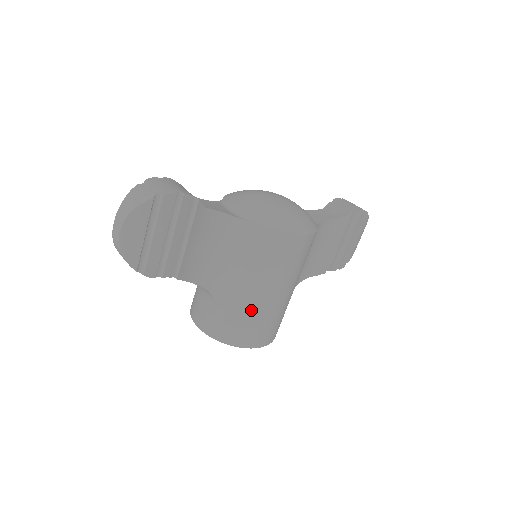
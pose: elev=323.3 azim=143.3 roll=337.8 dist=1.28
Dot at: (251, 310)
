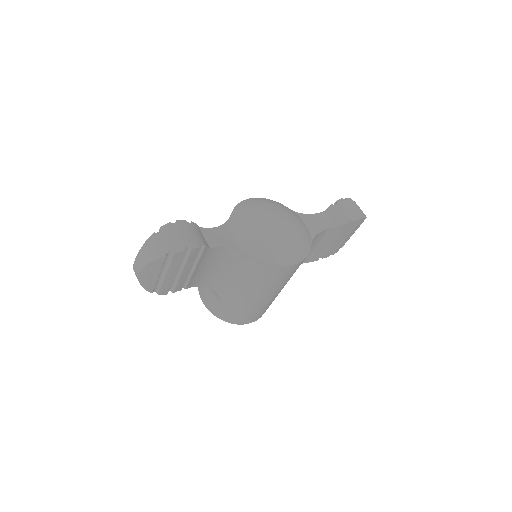
Dot at: (245, 305)
